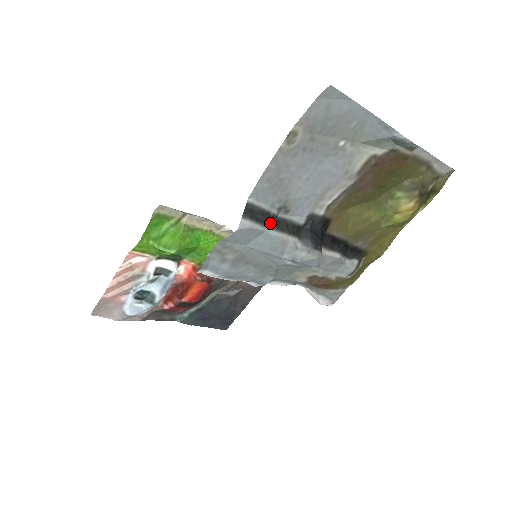
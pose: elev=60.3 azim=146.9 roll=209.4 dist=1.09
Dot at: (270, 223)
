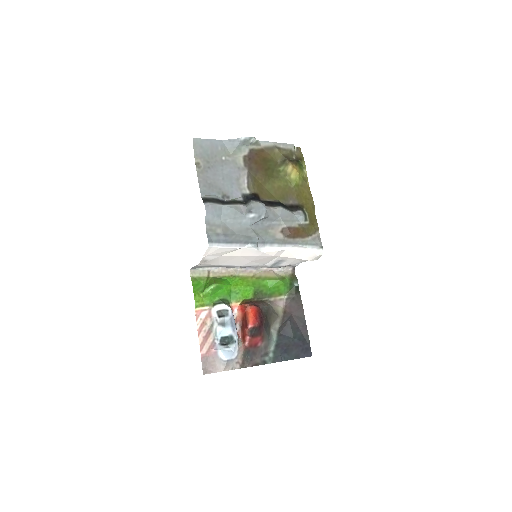
Dot at: (222, 203)
